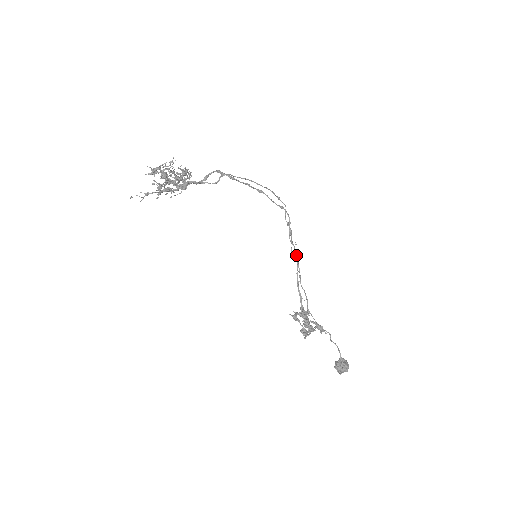
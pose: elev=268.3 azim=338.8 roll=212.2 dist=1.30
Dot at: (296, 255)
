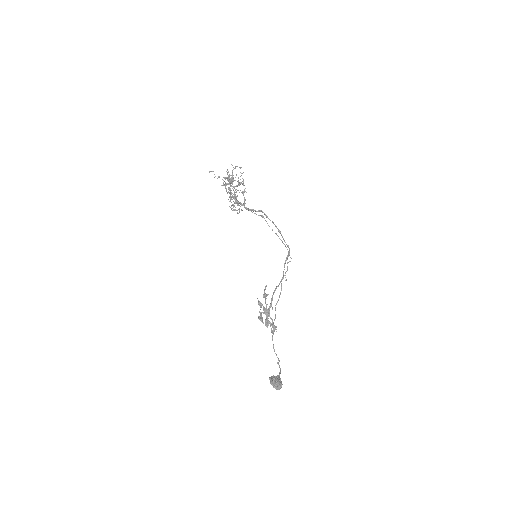
Dot at: occluded
